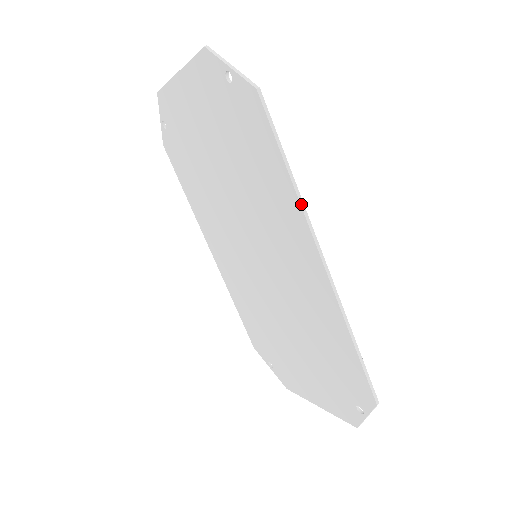
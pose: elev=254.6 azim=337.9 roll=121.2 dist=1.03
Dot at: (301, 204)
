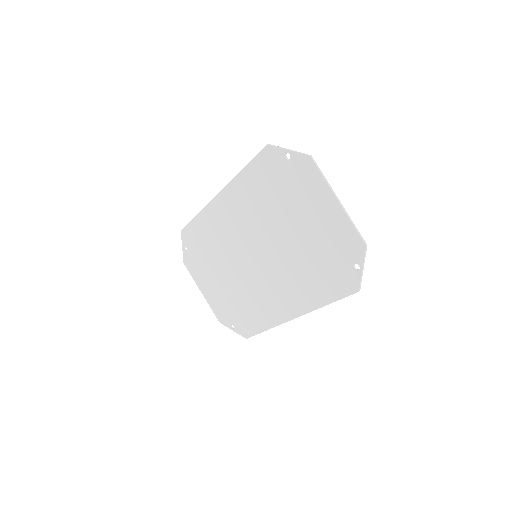
Dot at: occluded
